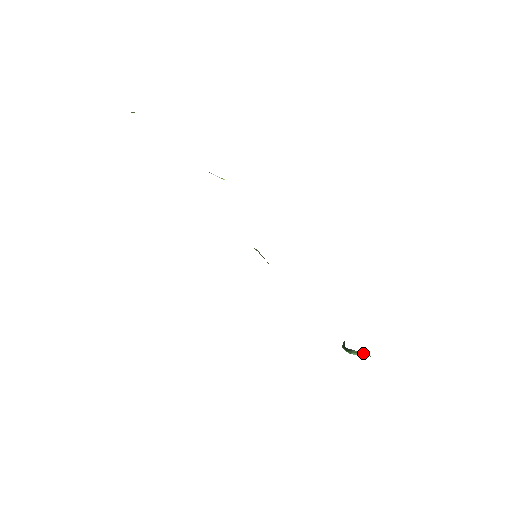
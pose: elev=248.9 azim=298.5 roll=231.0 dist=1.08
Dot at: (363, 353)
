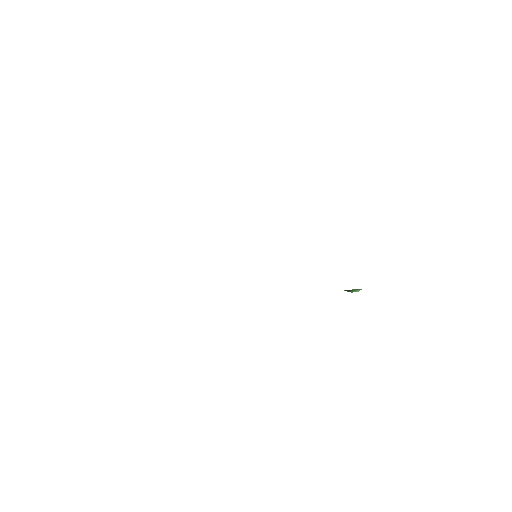
Dot at: (357, 289)
